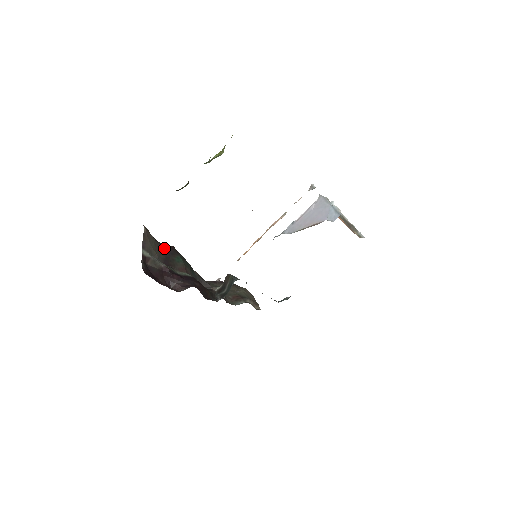
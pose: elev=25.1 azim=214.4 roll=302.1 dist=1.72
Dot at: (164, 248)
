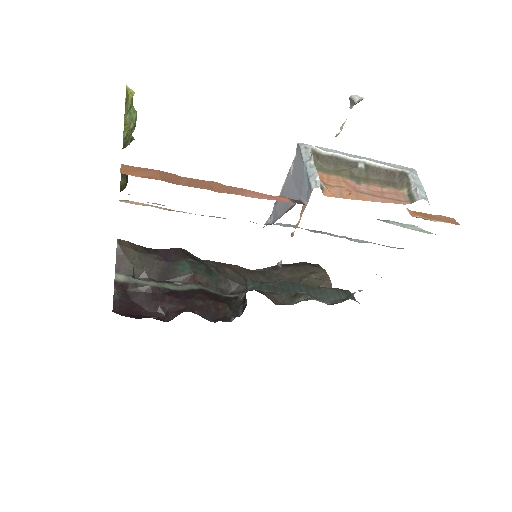
Dot at: (161, 256)
